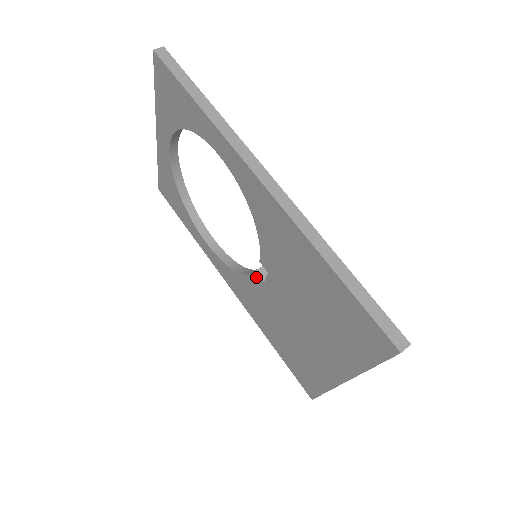
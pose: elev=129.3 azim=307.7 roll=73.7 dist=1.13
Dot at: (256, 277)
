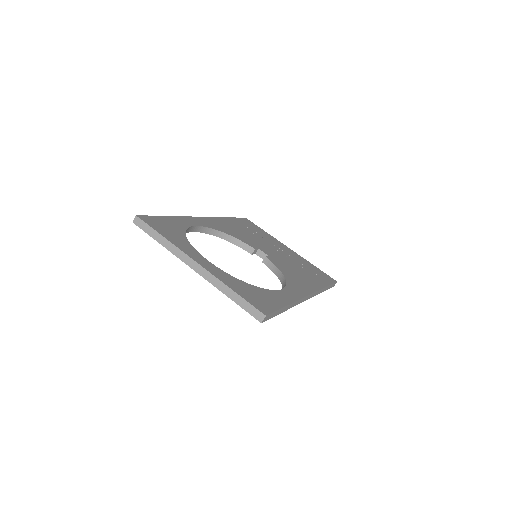
Dot at: (248, 251)
